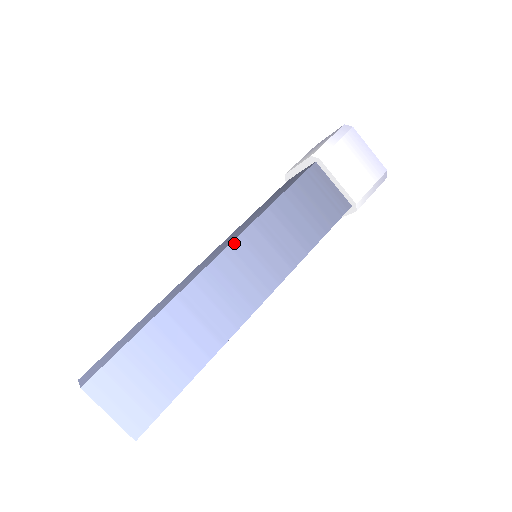
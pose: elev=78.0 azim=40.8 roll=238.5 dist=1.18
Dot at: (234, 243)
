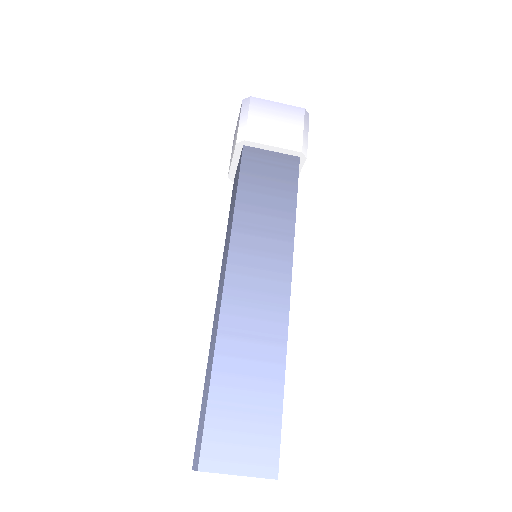
Dot at: occluded
